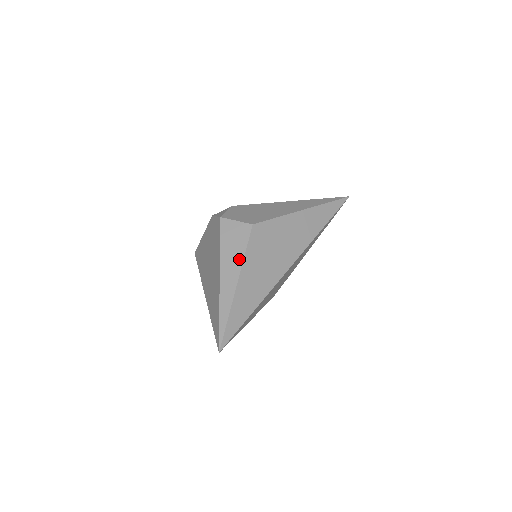
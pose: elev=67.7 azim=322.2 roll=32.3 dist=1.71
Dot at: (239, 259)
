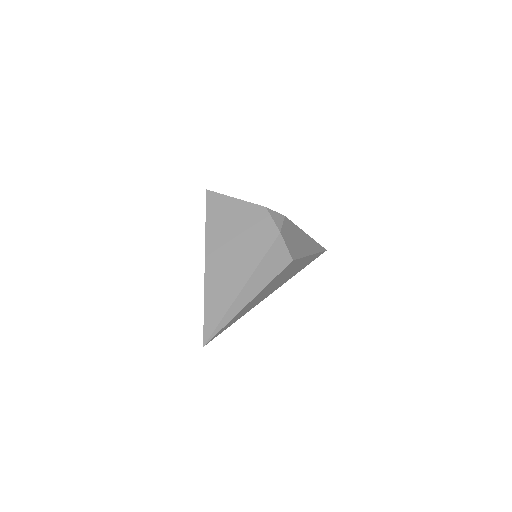
Dot at: (266, 281)
